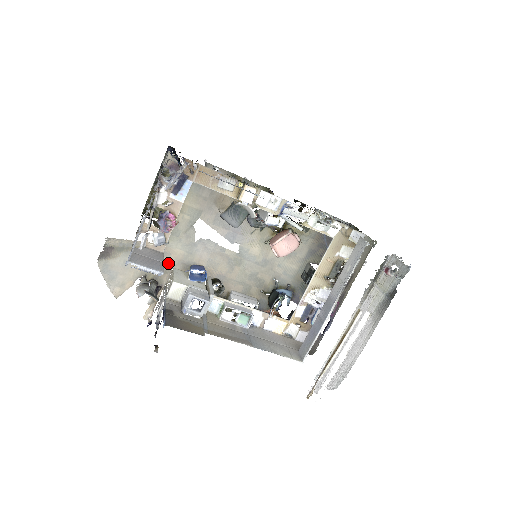
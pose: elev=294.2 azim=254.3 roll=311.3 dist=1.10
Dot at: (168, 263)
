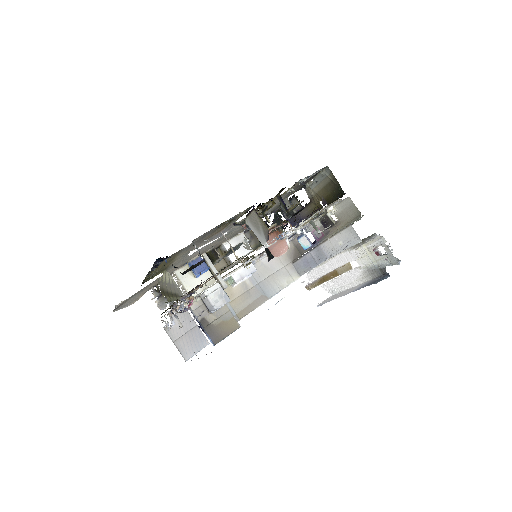
Dot at: occluded
